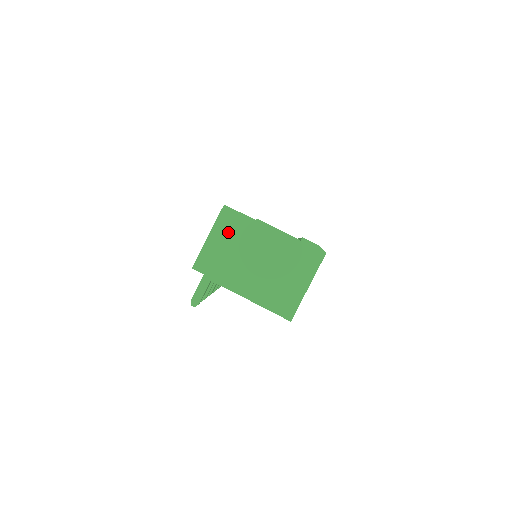
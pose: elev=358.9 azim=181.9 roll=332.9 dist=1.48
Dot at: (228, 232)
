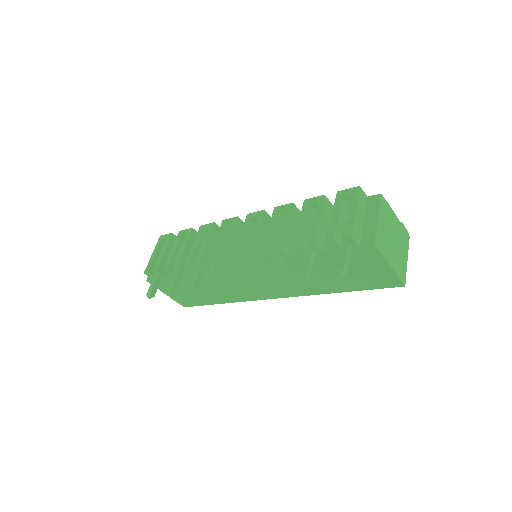
Dot at: (364, 210)
